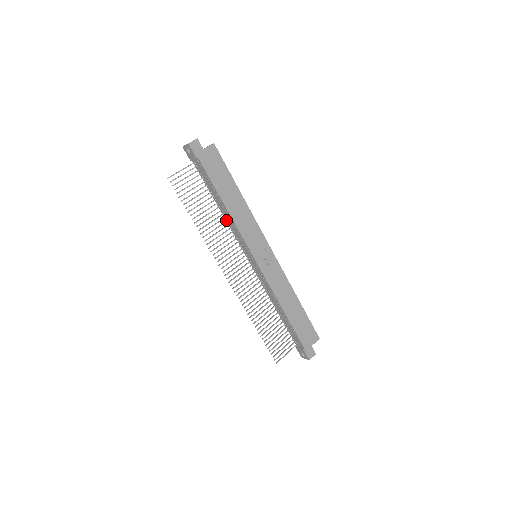
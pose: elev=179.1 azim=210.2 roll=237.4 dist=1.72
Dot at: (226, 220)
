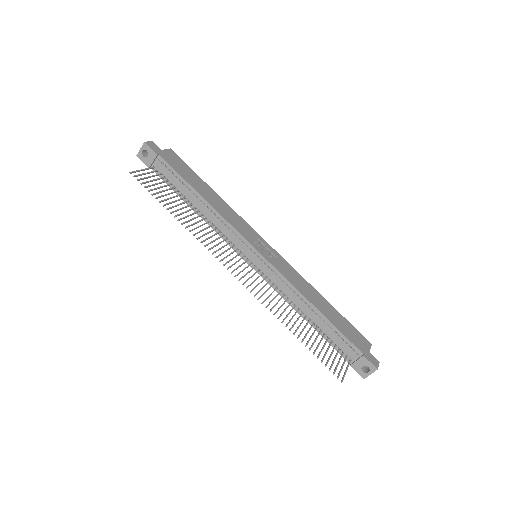
Dot at: (207, 222)
